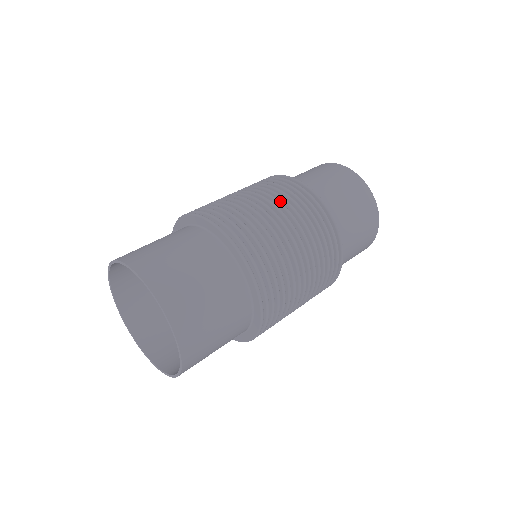
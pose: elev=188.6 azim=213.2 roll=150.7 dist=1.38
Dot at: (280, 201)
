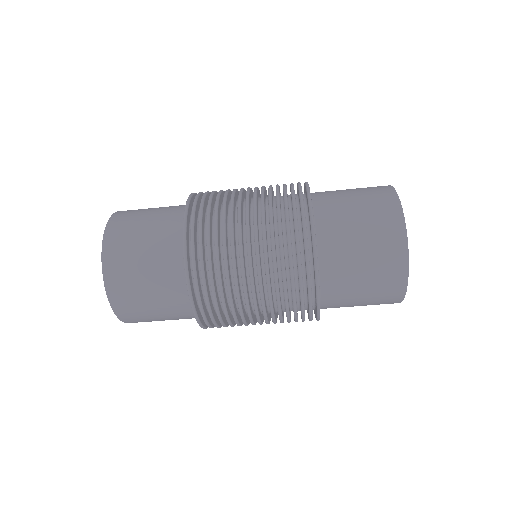
Dot at: (272, 258)
